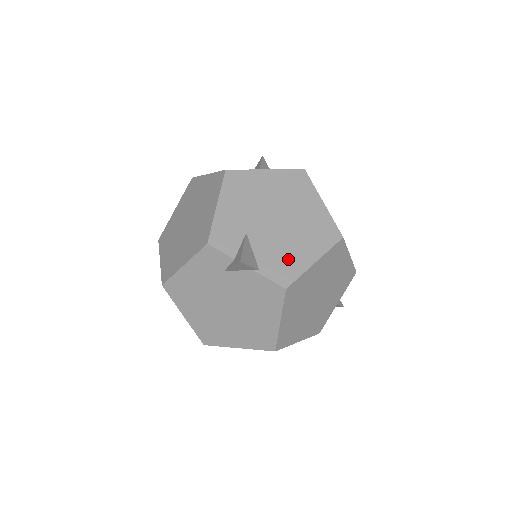
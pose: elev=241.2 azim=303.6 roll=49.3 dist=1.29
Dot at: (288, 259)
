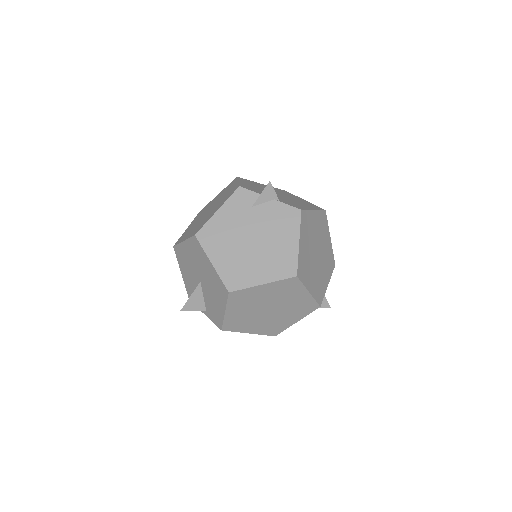
Dot at: (296, 204)
